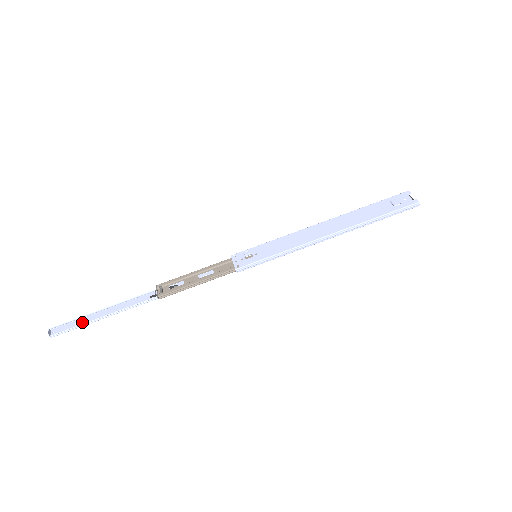
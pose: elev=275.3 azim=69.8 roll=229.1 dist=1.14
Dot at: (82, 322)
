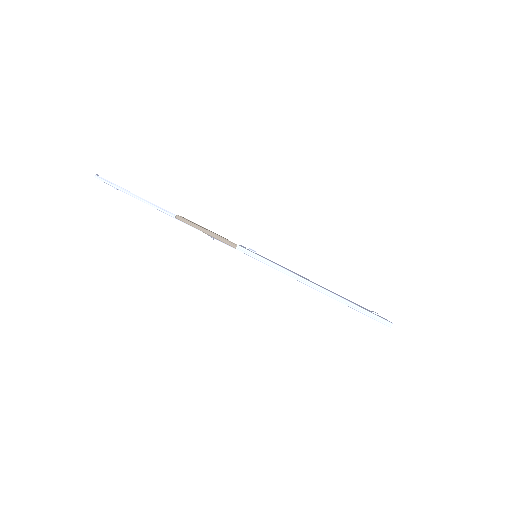
Dot at: (120, 189)
